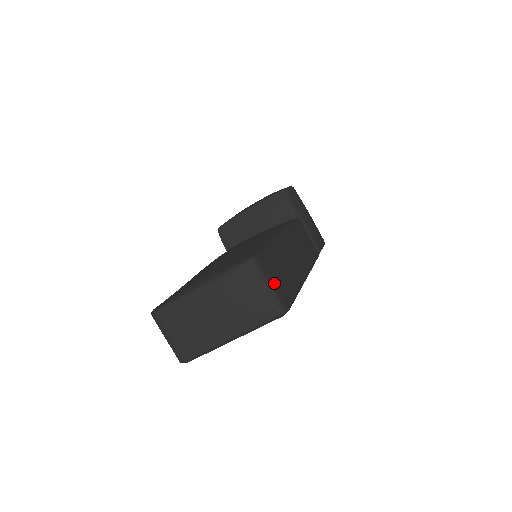
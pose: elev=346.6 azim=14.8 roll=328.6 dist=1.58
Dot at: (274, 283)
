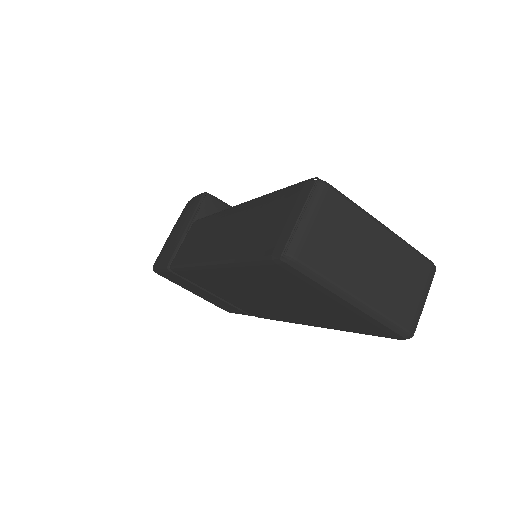
Dot at: occluded
